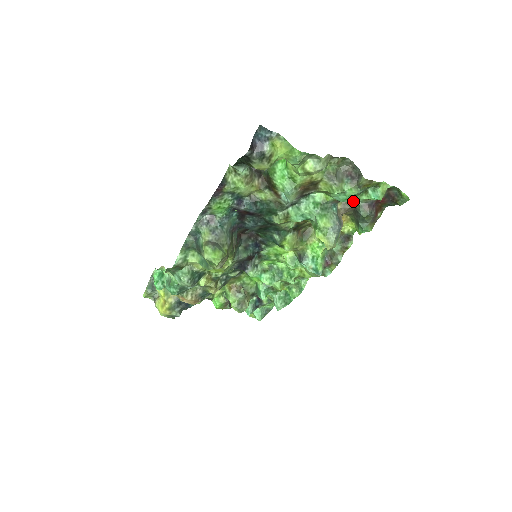
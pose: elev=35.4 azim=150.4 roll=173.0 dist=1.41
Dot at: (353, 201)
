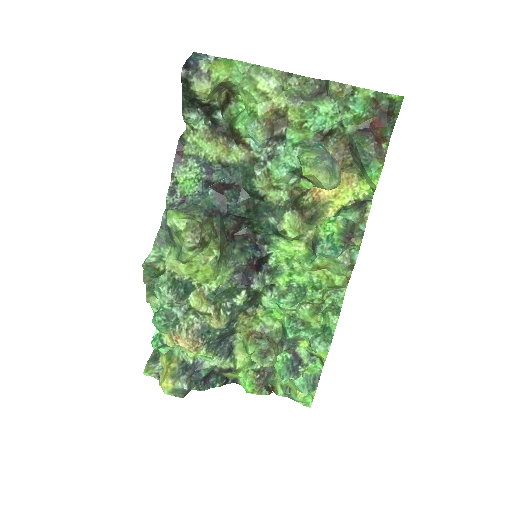
Dot at: (344, 138)
